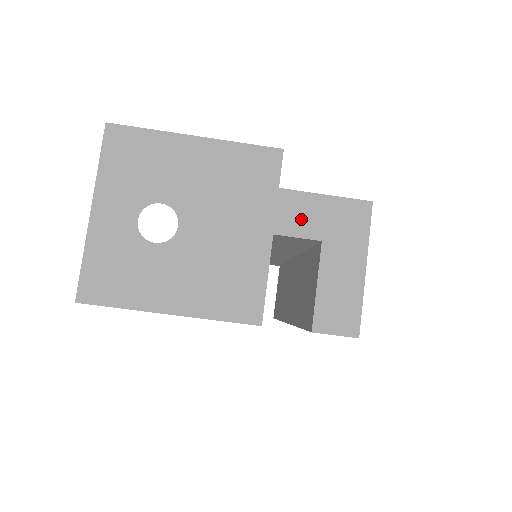
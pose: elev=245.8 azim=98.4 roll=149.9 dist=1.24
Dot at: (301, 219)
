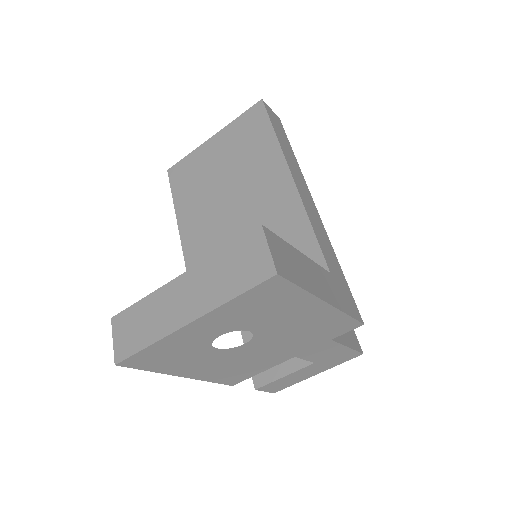
Dot at: (320, 354)
